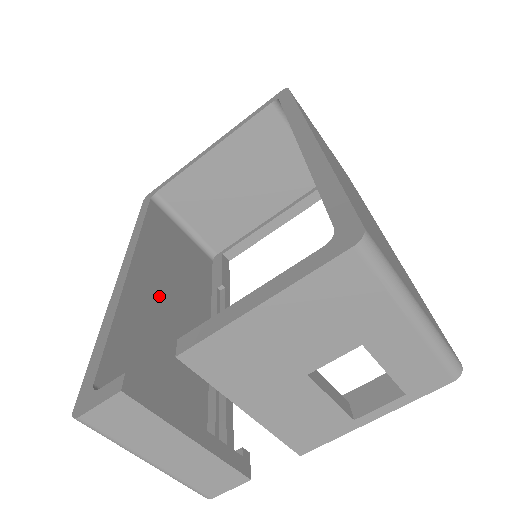
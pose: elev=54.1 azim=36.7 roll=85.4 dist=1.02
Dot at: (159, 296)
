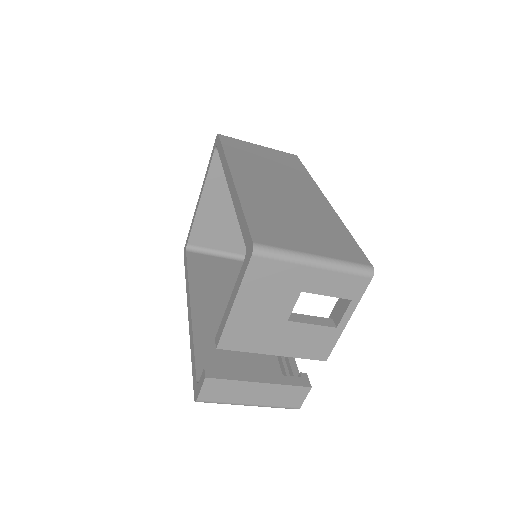
Dot at: (218, 311)
